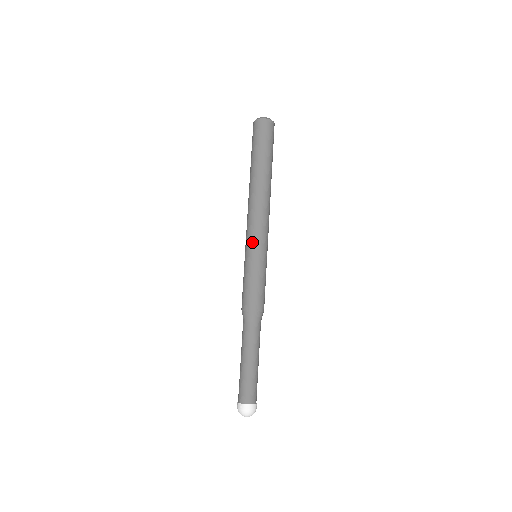
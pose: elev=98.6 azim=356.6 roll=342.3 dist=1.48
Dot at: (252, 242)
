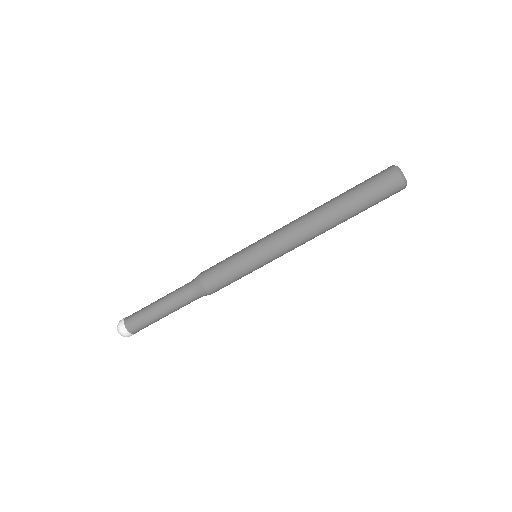
Dot at: (270, 258)
